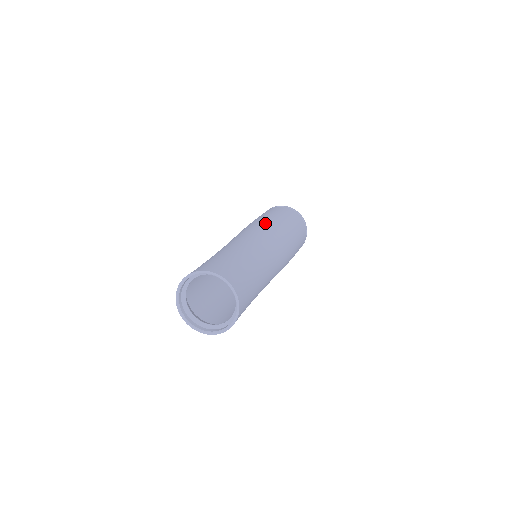
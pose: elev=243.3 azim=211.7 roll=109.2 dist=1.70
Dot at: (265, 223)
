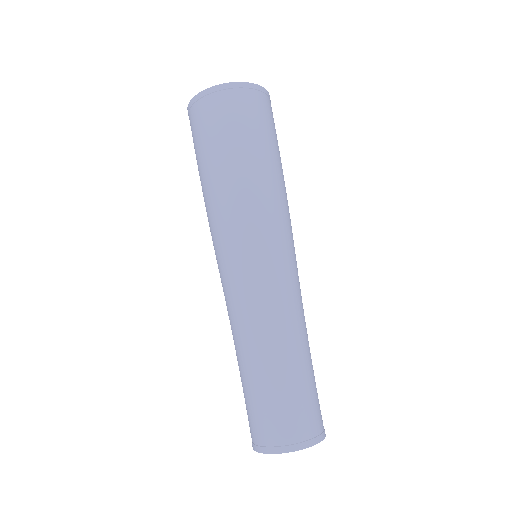
Dot at: (279, 215)
